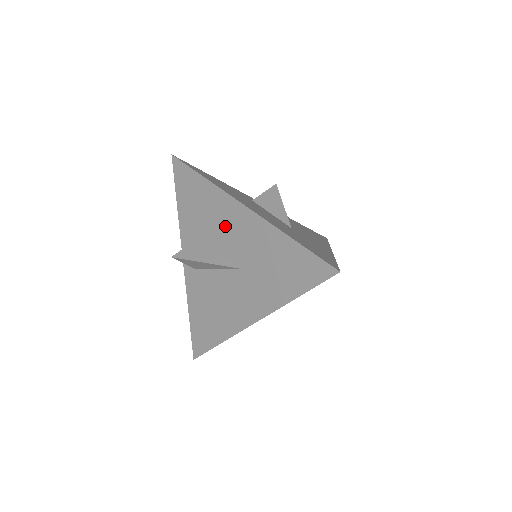
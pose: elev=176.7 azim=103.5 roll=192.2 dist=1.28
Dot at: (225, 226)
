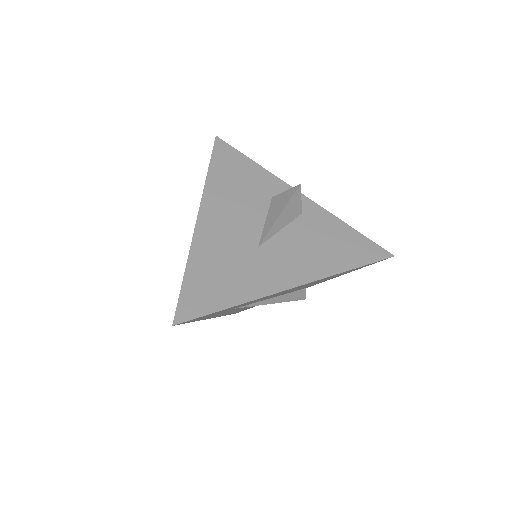
Dot at: occluded
